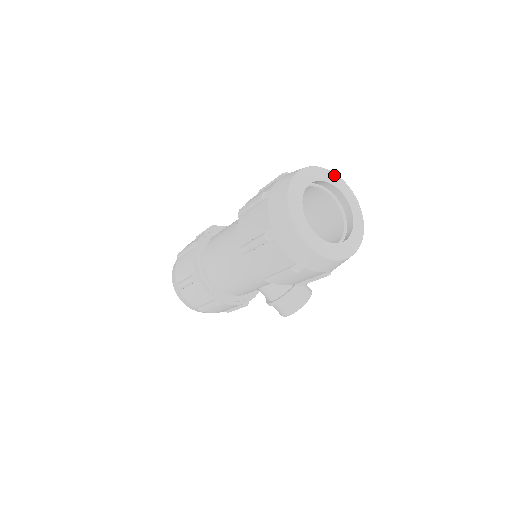
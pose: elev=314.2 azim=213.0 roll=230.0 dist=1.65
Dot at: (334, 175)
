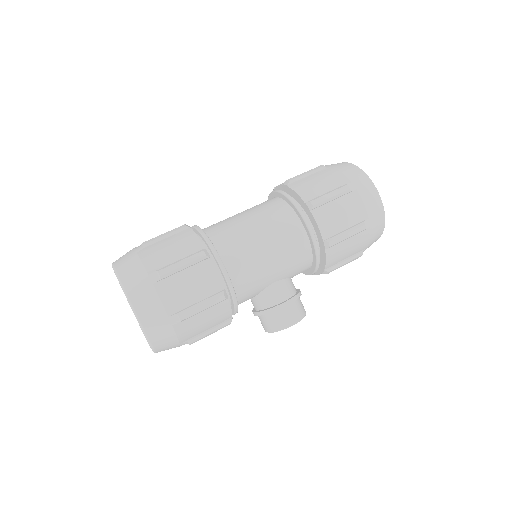
Dot at: occluded
